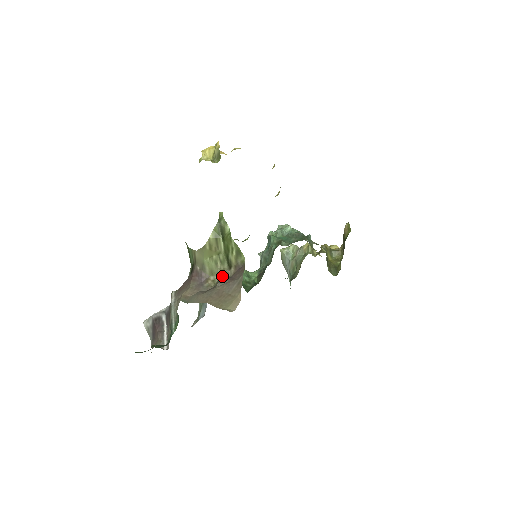
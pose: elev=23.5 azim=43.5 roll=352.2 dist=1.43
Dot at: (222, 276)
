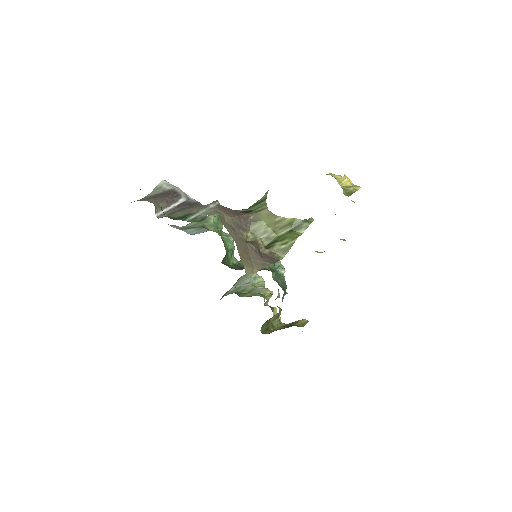
Dot at: (257, 244)
